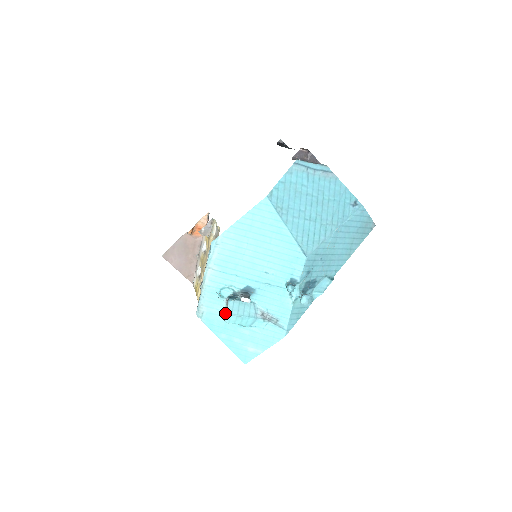
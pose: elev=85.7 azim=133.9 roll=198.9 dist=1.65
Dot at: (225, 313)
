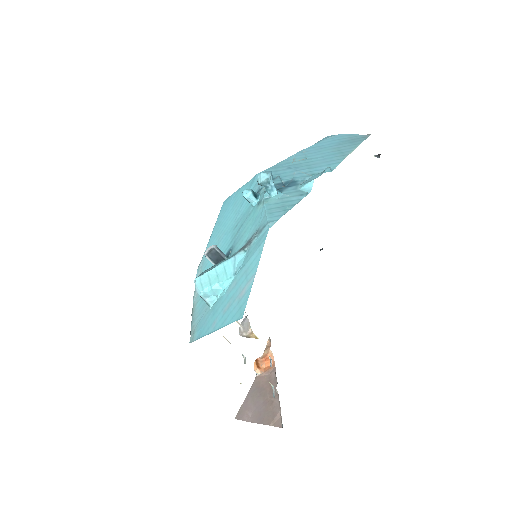
Dot at: occluded
